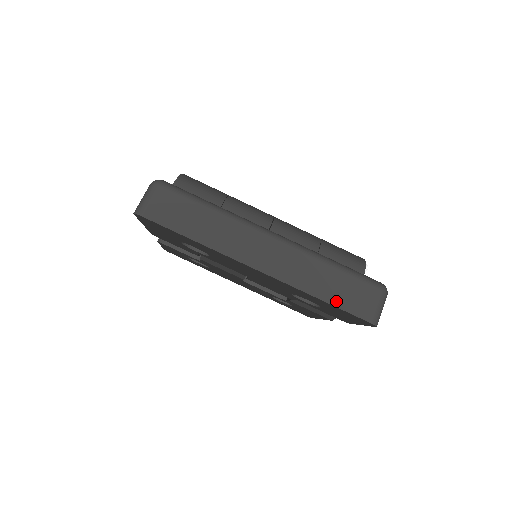
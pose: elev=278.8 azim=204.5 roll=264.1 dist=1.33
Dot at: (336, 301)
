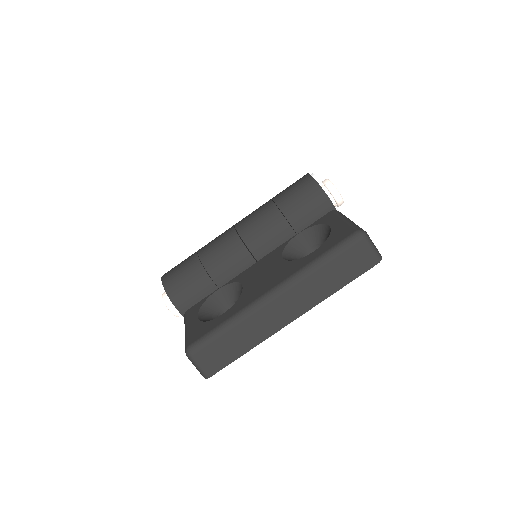
Dot at: (347, 279)
